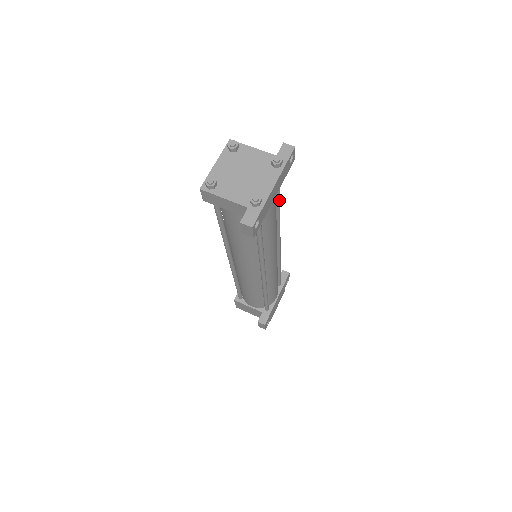
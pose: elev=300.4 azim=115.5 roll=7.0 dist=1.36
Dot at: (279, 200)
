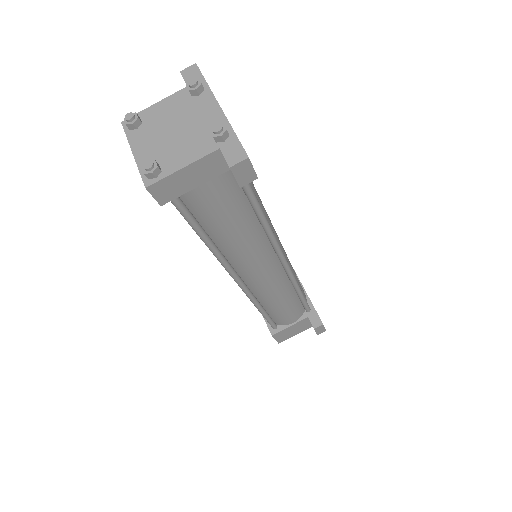
Dot at: occluded
